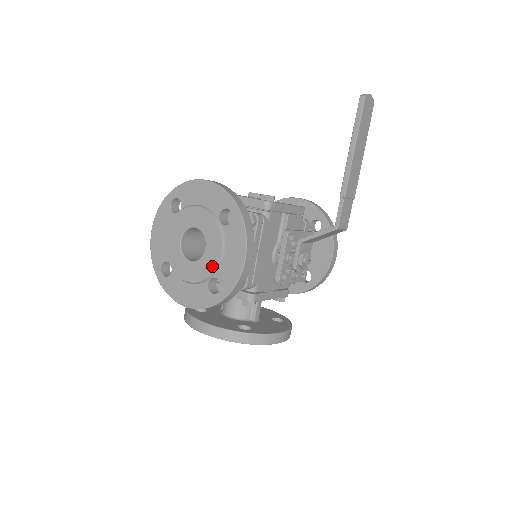
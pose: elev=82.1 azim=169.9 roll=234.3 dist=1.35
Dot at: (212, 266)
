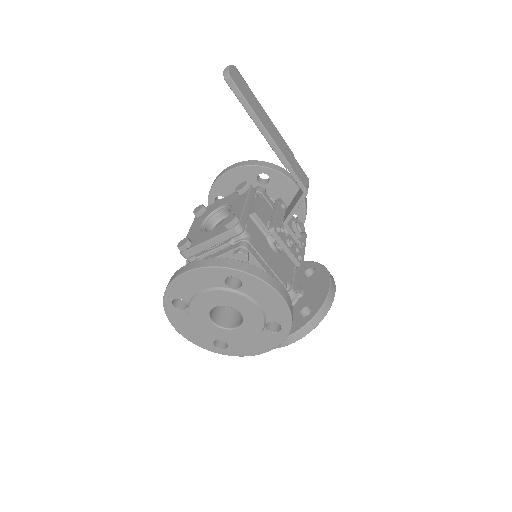
Dot at: (259, 319)
